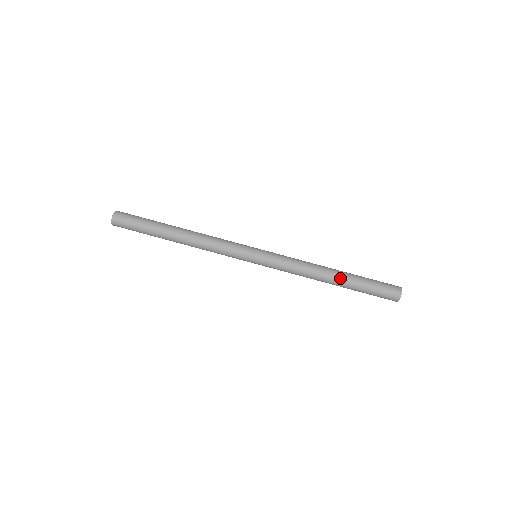
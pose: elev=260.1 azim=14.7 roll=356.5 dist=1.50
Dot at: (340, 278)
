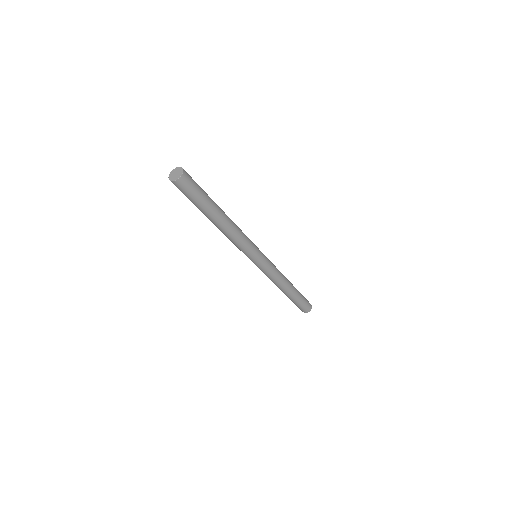
Dot at: (289, 294)
